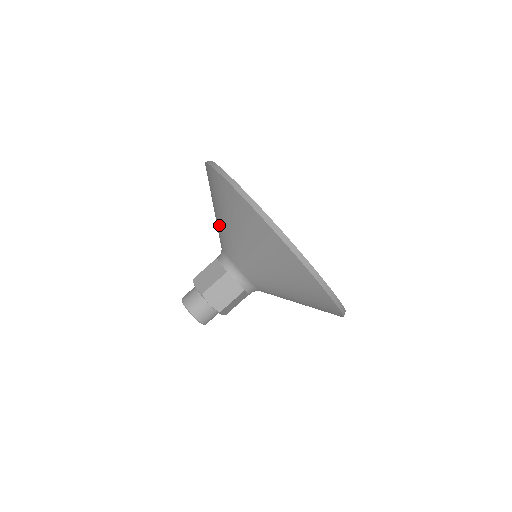
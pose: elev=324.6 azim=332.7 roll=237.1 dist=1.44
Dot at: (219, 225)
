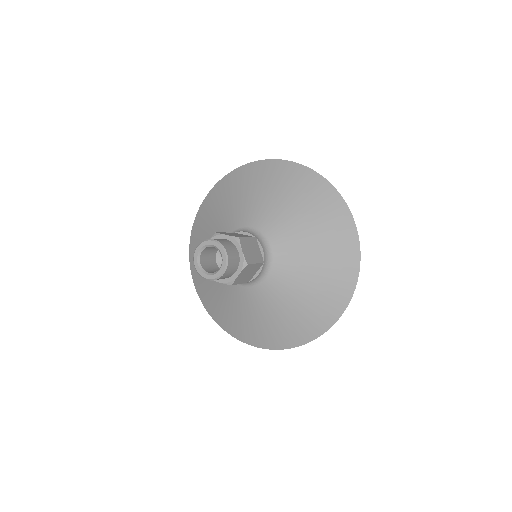
Dot at: (251, 204)
